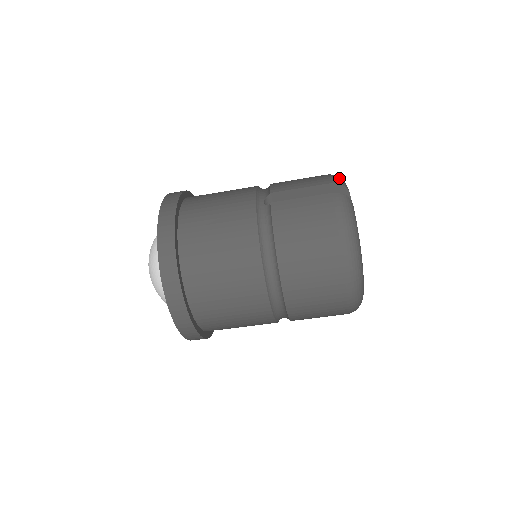
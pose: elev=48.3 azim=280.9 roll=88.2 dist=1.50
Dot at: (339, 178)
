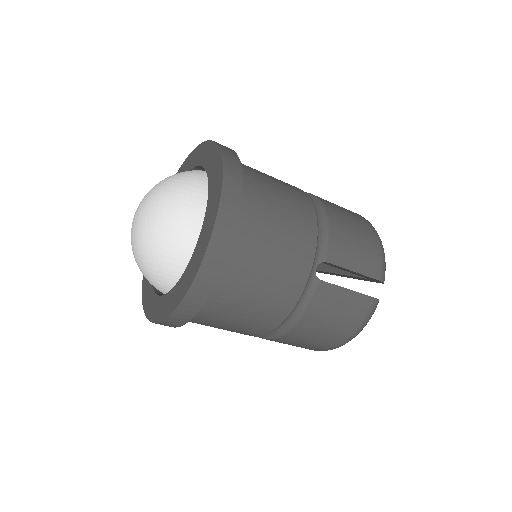
Dot at: occluded
